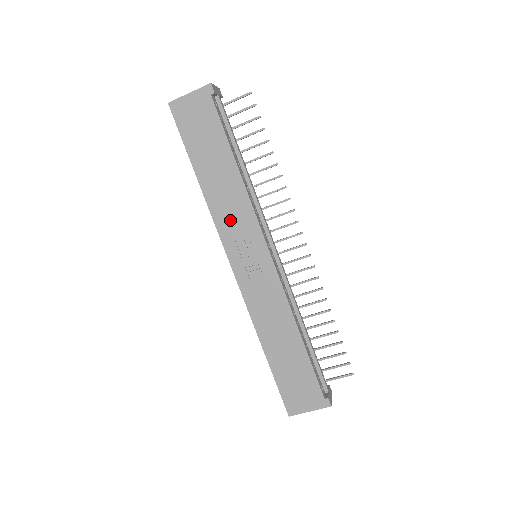
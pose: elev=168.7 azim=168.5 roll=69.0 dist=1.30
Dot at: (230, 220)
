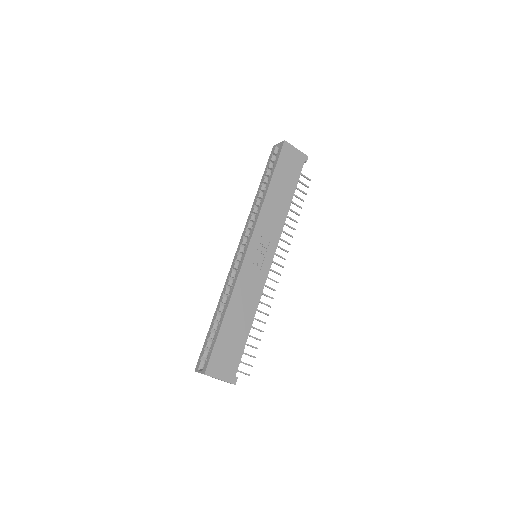
Dot at: (267, 223)
